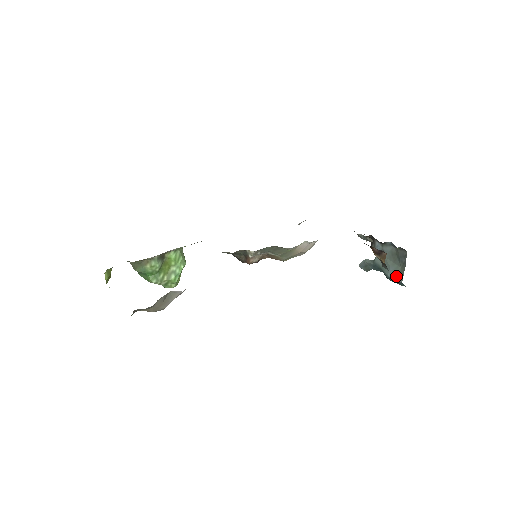
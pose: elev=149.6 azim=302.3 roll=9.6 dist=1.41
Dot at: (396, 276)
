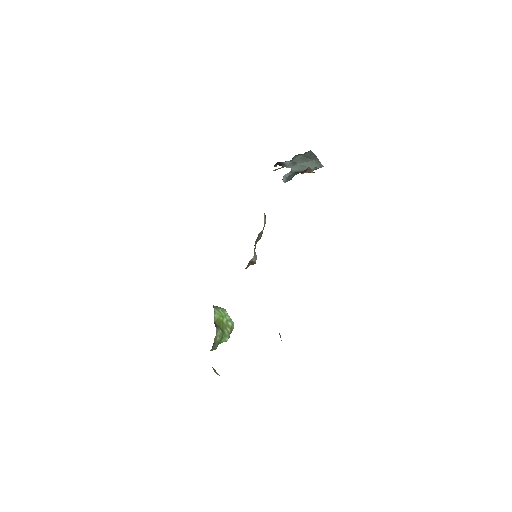
Dot at: (316, 167)
